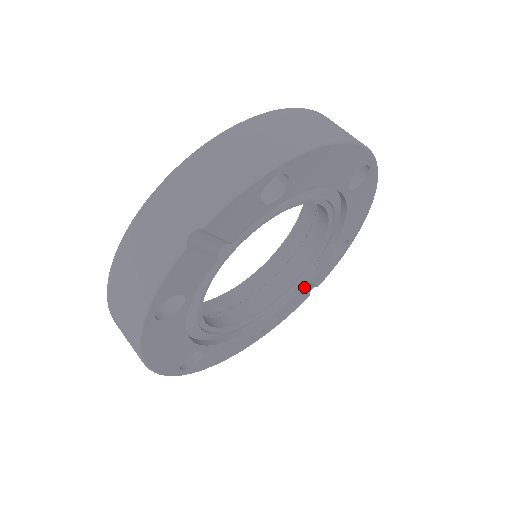
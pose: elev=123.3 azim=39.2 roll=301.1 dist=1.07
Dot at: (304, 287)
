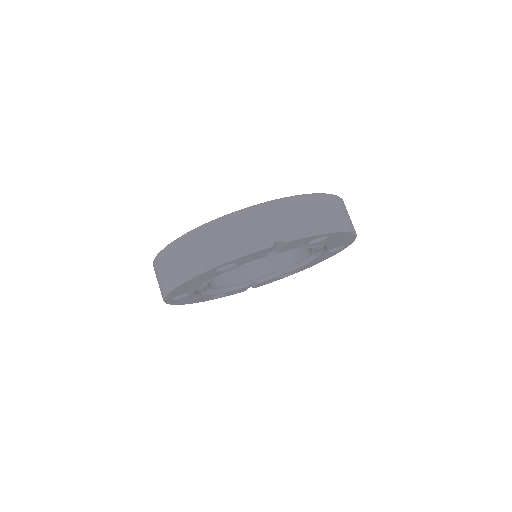
Dot at: (250, 285)
